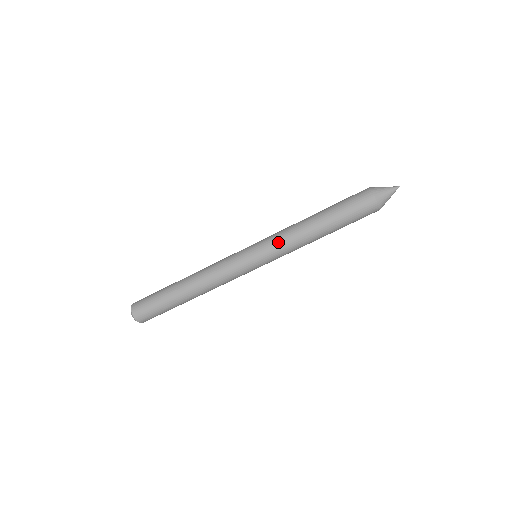
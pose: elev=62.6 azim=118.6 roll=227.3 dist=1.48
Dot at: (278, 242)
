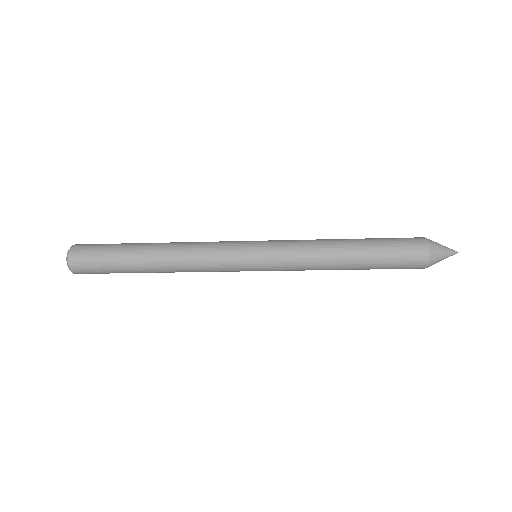
Dot at: occluded
